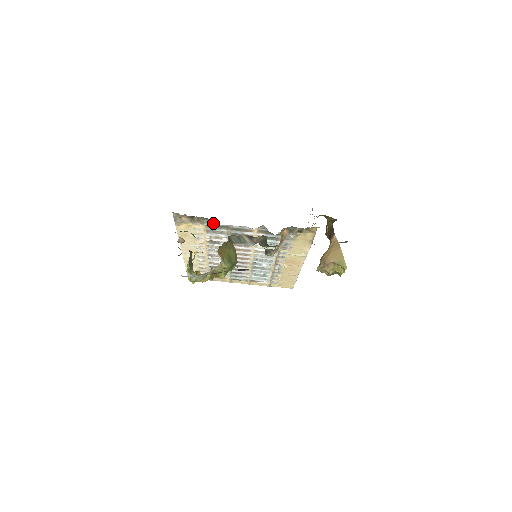
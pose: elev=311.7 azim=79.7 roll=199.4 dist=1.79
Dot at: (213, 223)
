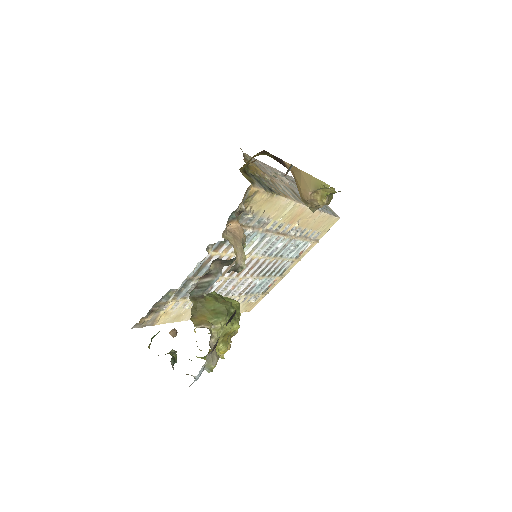
Dot at: (172, 294)
